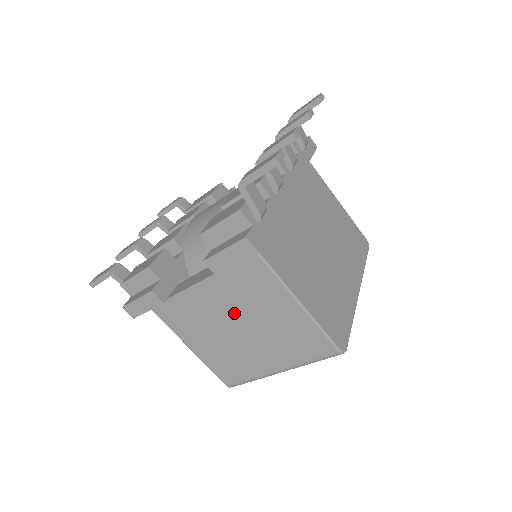
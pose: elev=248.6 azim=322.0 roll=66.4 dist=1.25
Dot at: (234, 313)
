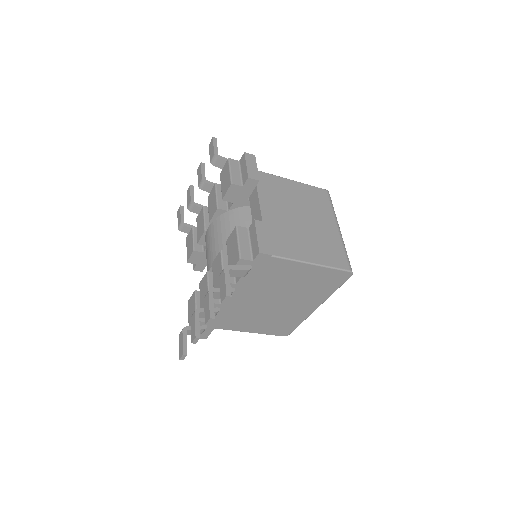
Dot at: occluded
